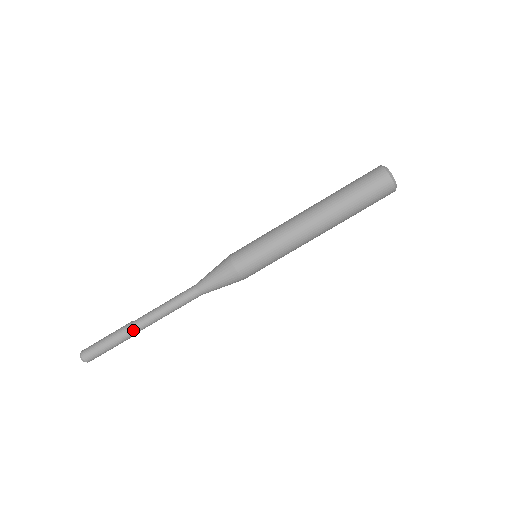
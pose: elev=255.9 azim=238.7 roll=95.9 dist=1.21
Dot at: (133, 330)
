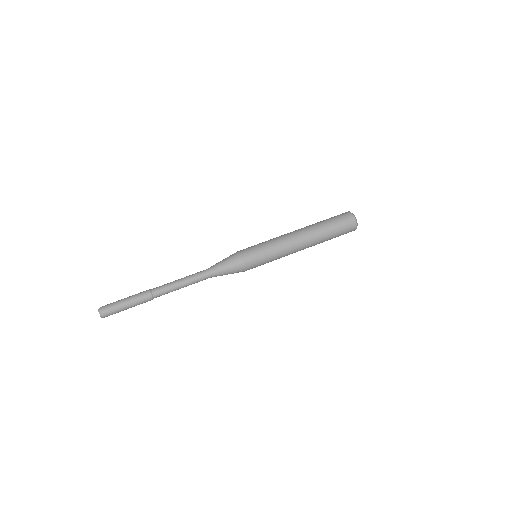
Dot at: (149, 291)
